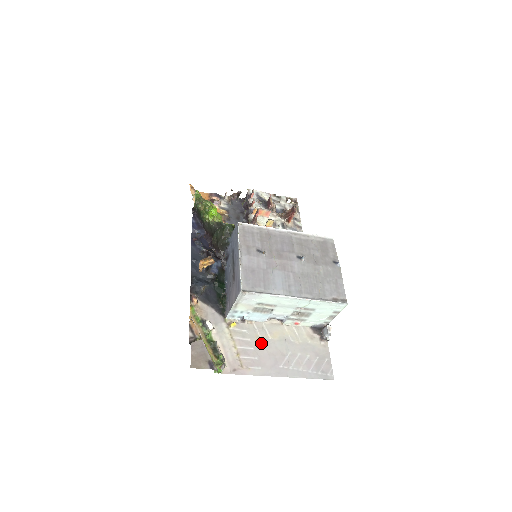
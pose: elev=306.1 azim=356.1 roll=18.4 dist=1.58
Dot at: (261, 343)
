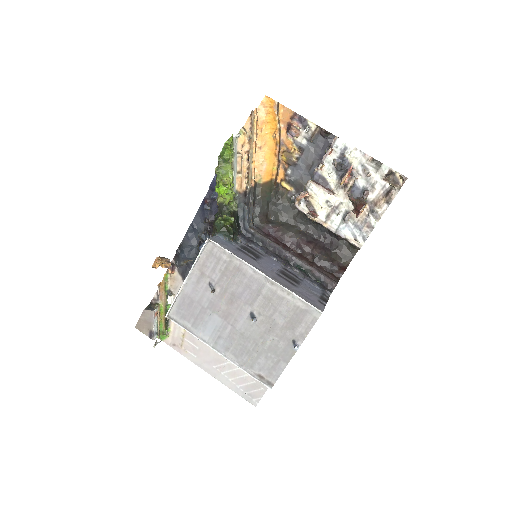
Dot at: occluded
